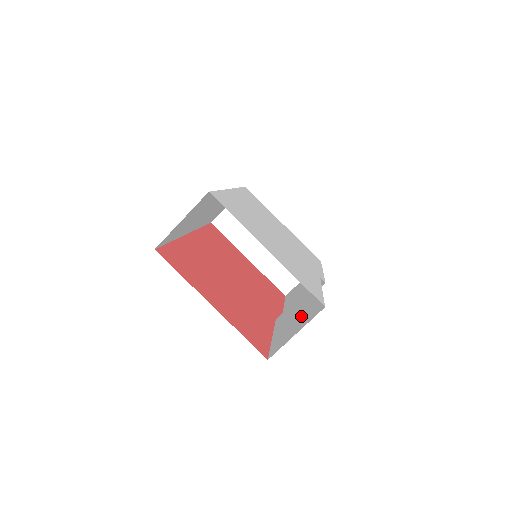
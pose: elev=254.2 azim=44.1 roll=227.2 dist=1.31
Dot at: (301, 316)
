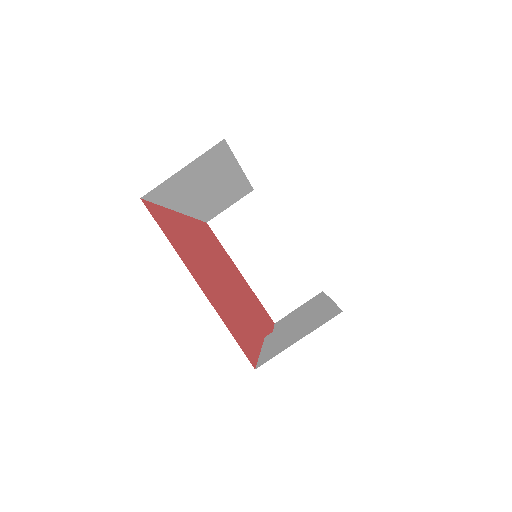
Dot at: (304, 326)
